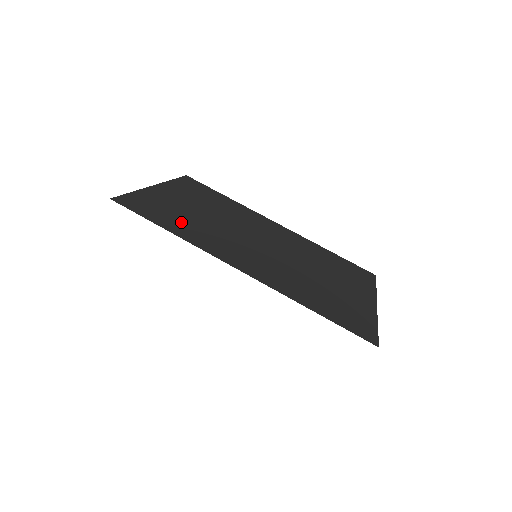
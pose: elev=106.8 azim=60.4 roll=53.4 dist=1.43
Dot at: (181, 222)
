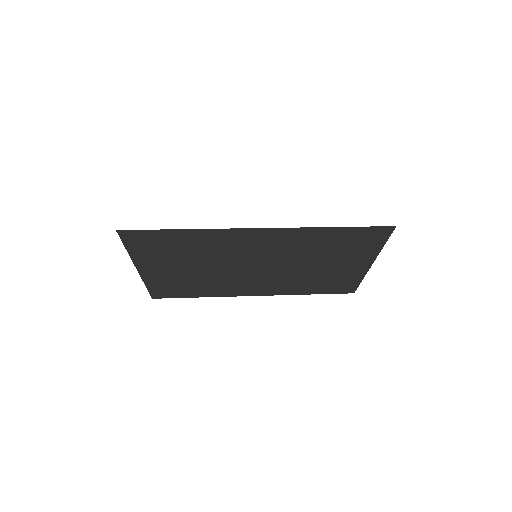
Dot at: occluded
